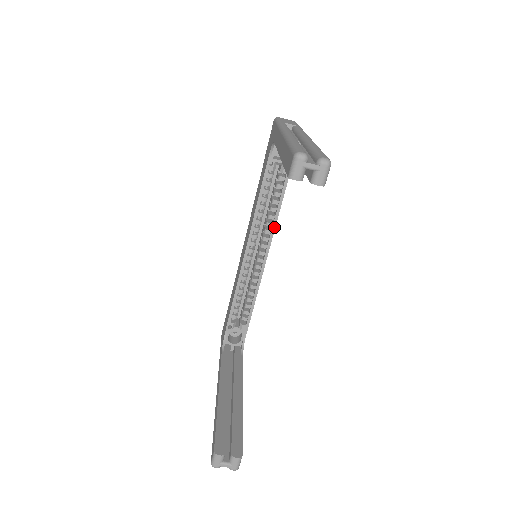
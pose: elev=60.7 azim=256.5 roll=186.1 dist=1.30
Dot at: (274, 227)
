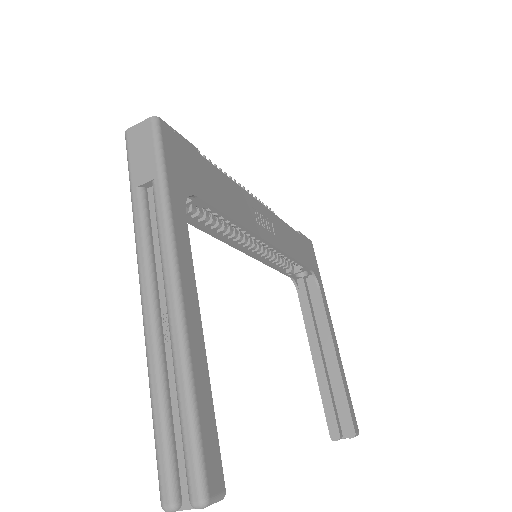
Dot at: (248, 231)
